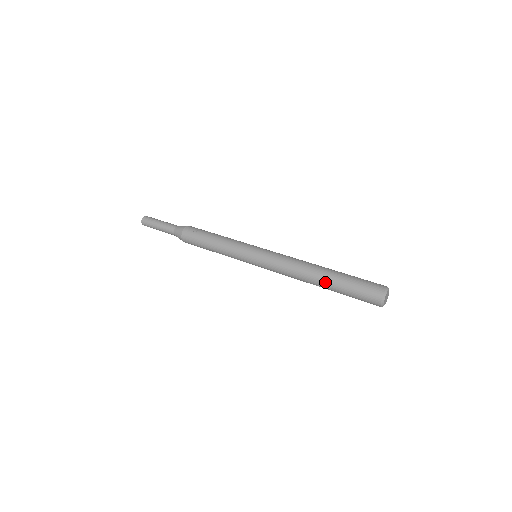
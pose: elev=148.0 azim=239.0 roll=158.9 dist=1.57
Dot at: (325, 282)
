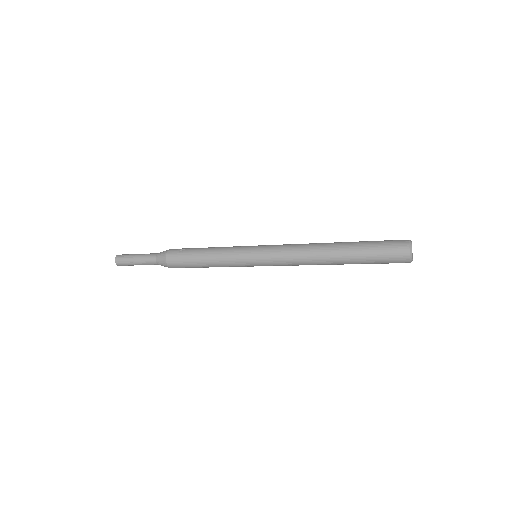
Dot at: (342, 255)
